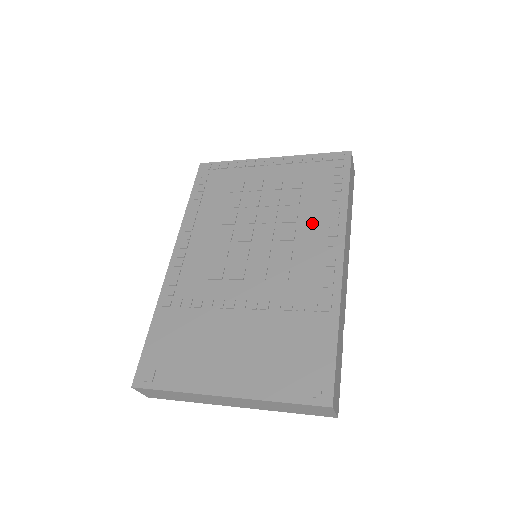
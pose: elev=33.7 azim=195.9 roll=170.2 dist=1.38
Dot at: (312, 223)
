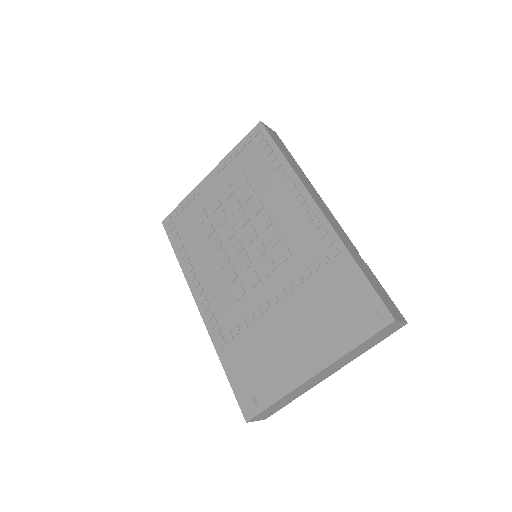
Dot at: (275, 199)
